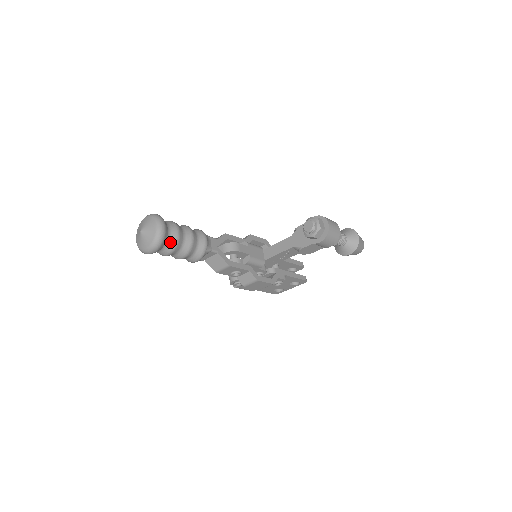
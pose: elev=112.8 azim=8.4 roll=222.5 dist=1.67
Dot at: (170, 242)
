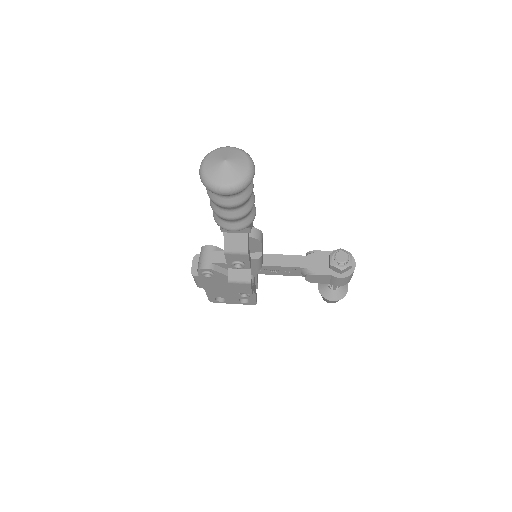
Dot at: (243, 194)
